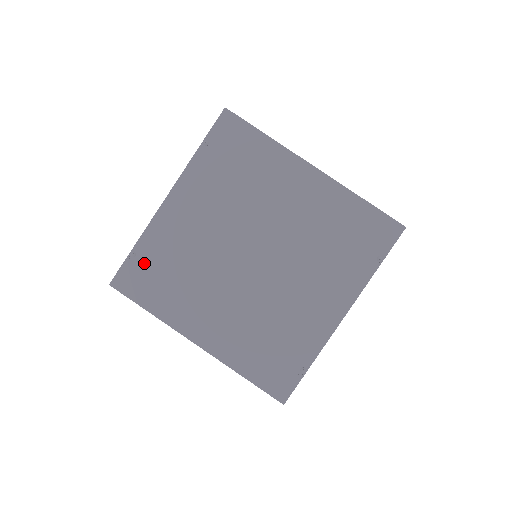
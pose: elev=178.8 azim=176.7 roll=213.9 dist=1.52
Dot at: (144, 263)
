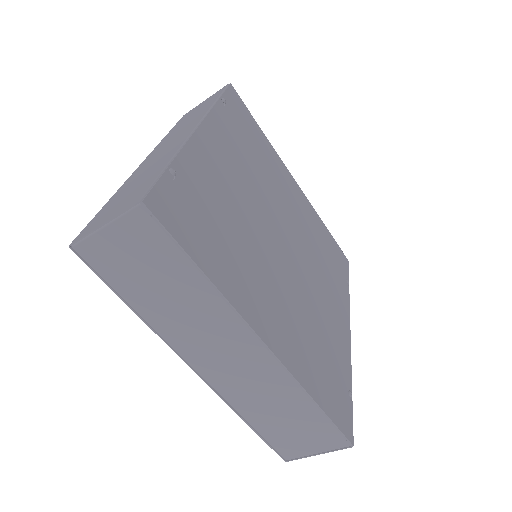
Dot at: (188, 193)
